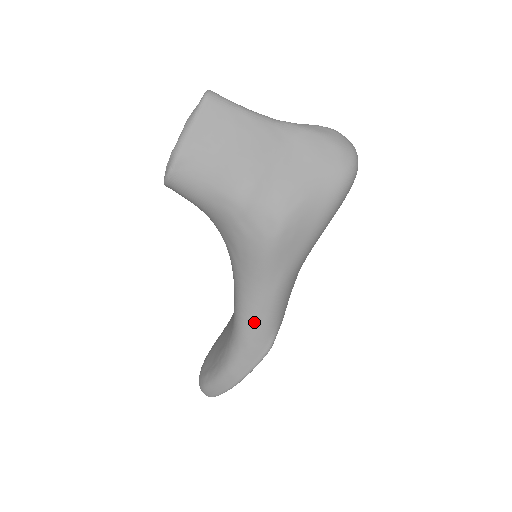
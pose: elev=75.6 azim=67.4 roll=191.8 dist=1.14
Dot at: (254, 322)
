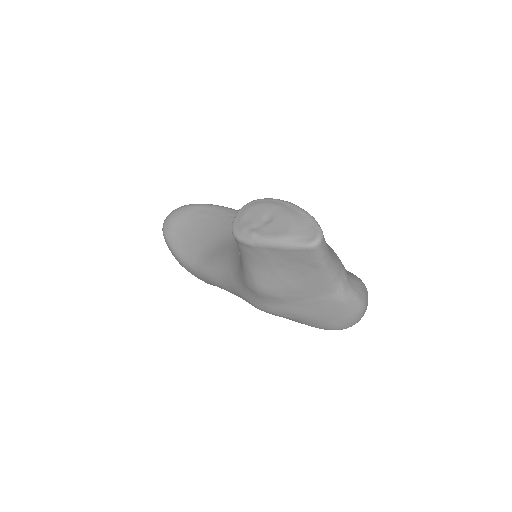
Dot at: (214, 282)
